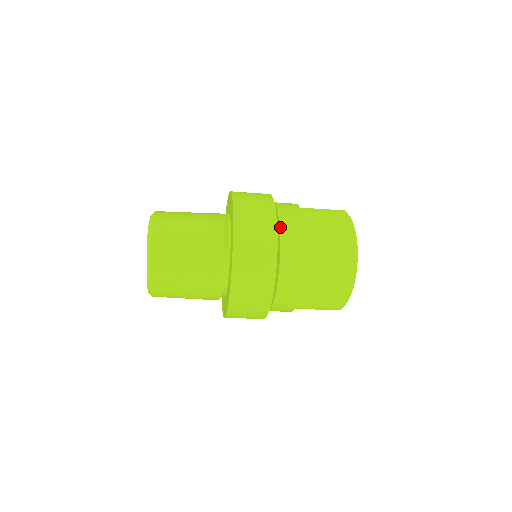
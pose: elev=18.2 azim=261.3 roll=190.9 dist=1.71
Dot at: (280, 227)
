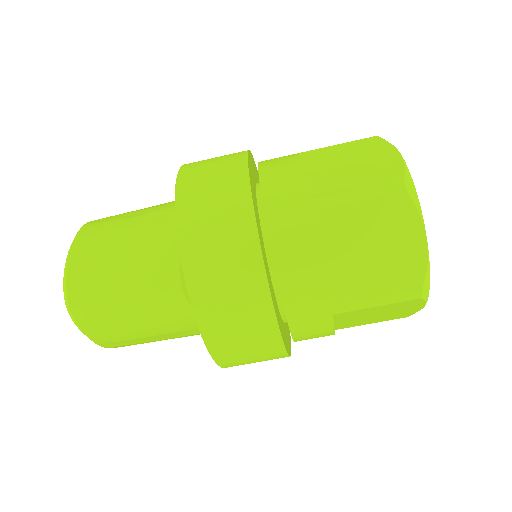
Dot at: occluded
